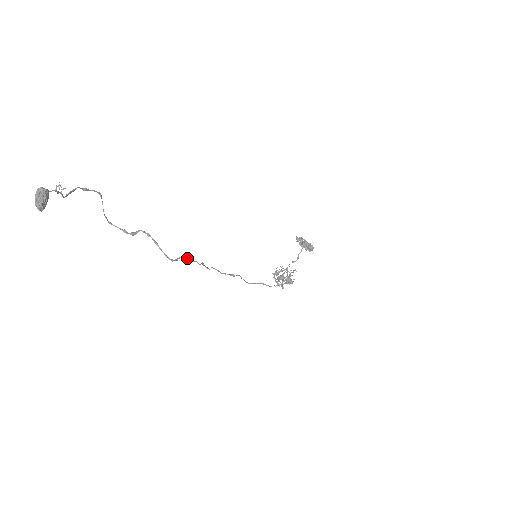
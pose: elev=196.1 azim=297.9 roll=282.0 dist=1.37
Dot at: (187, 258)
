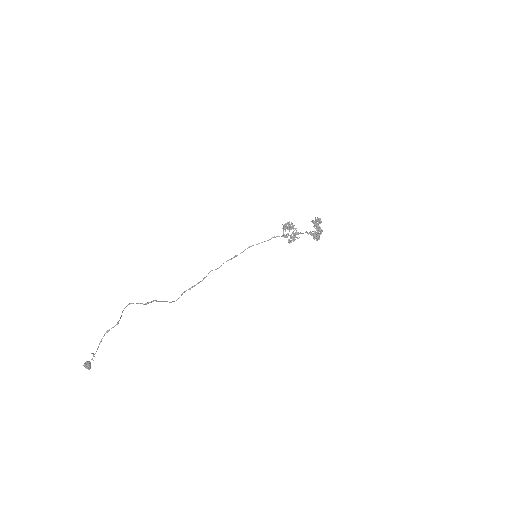
Dot at: (190, 289)
